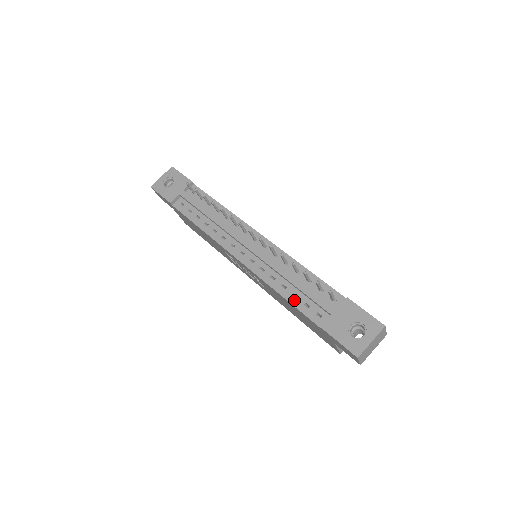
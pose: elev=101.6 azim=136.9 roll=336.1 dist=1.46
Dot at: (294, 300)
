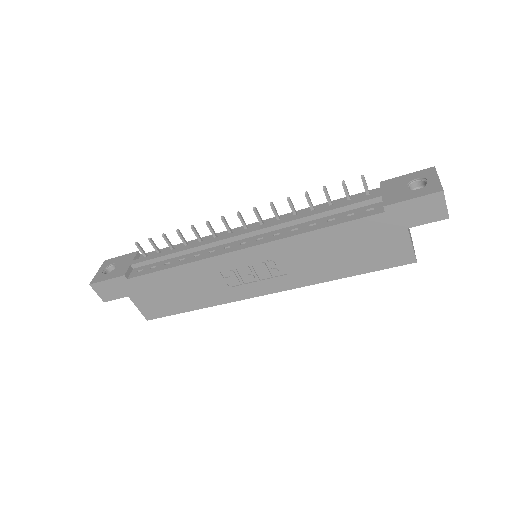
Dot at: (334, 222)
